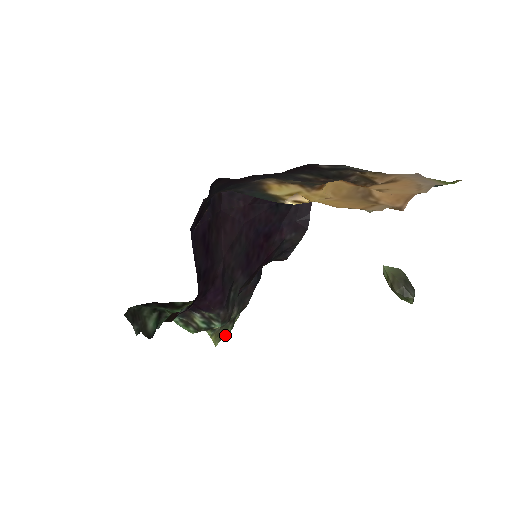
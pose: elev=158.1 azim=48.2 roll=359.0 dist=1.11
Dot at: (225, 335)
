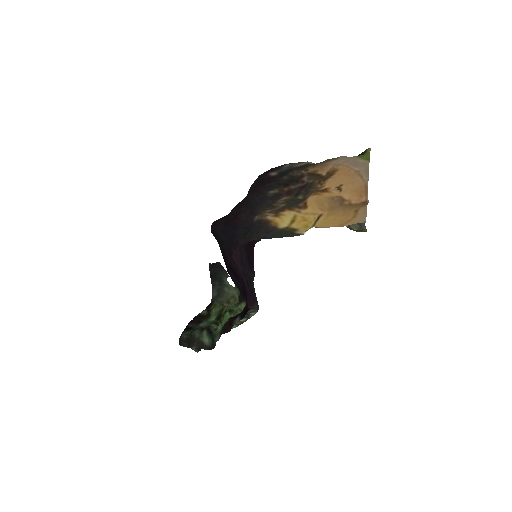
Dot at: occluded
